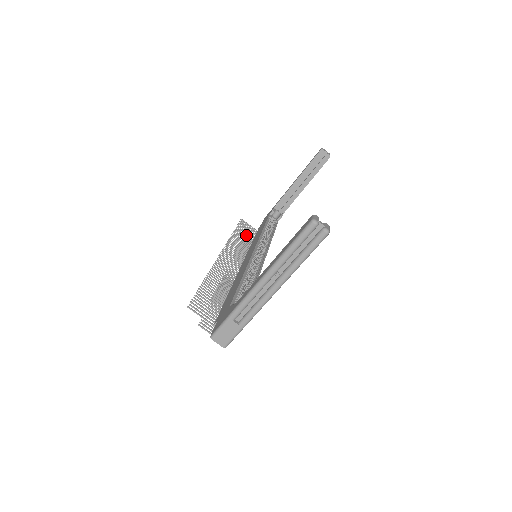
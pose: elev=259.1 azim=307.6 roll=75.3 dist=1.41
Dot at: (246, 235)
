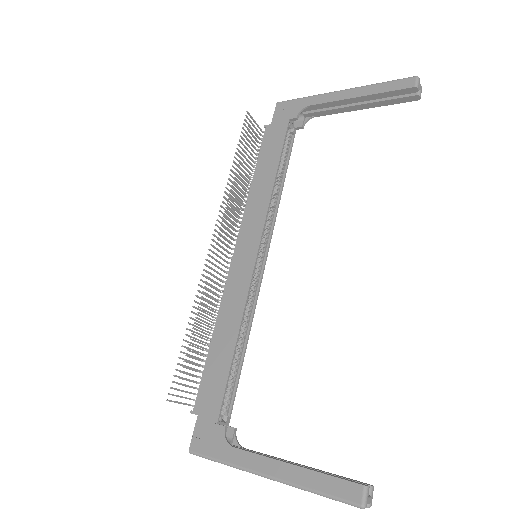
Dot at: occluded
